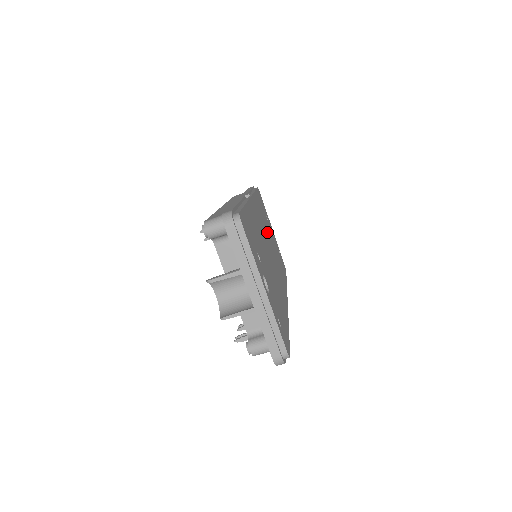
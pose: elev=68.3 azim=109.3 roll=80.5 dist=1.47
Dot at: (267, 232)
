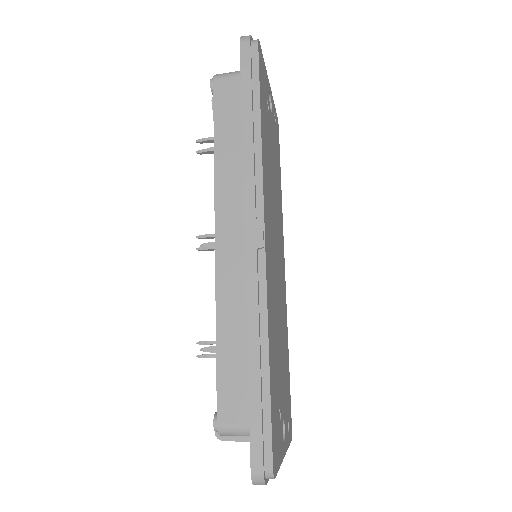
Dot at: (272, 191)
